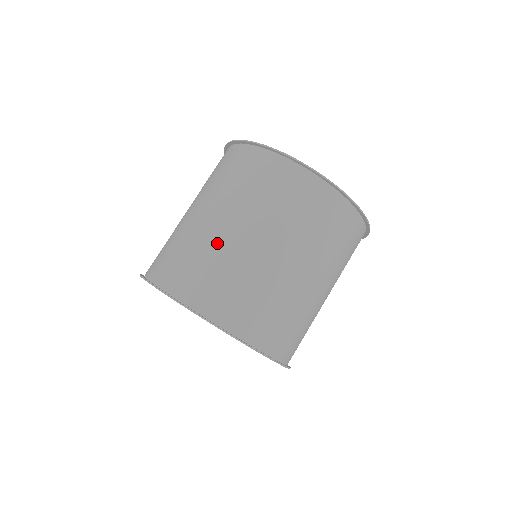
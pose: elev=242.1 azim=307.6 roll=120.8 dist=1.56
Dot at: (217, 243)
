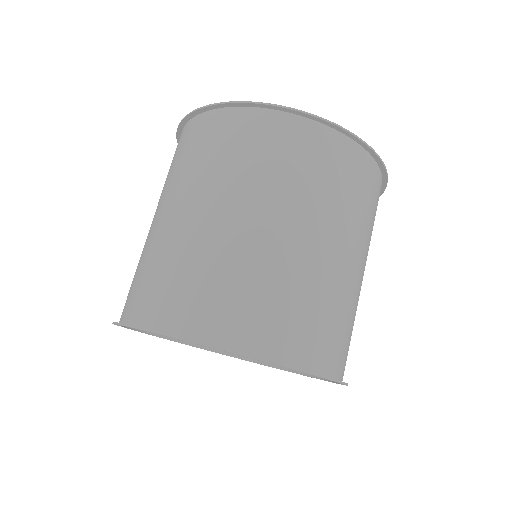
Dot at: (181, 239)
